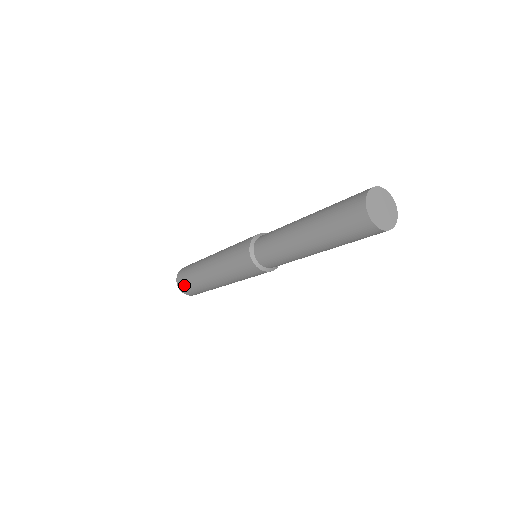
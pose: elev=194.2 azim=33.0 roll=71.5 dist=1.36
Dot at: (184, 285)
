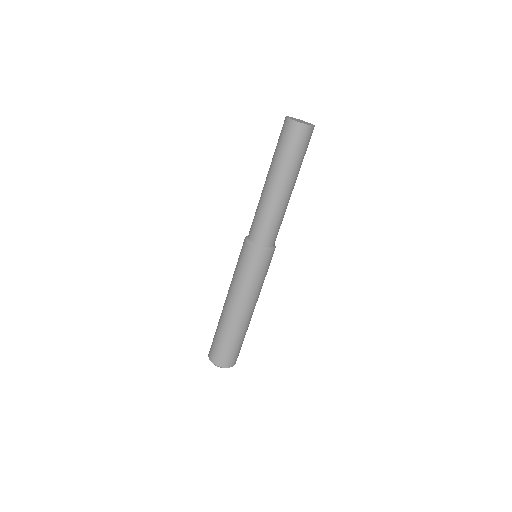
Dot at: (214, 350)
